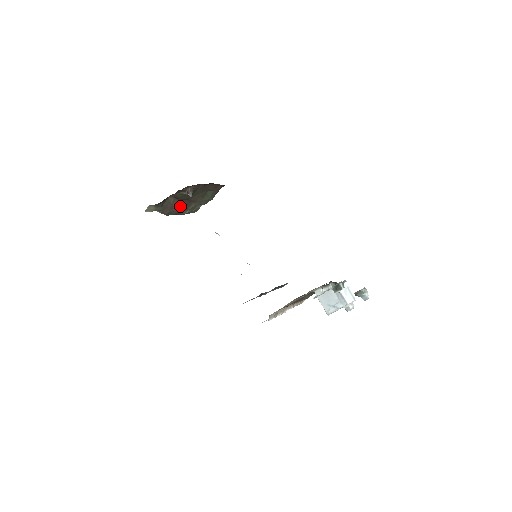
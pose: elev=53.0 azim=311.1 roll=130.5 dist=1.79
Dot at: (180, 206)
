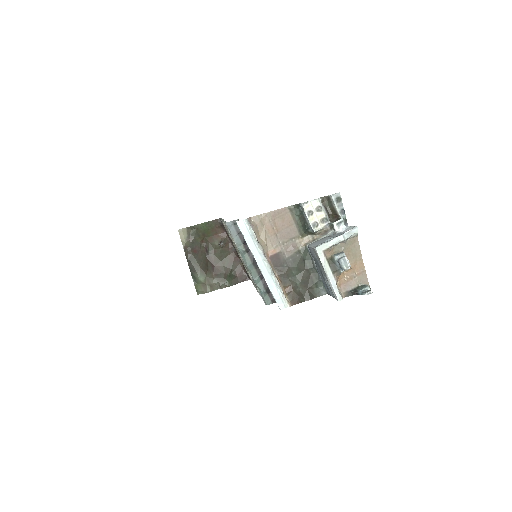
Dot at: (203, 262)
